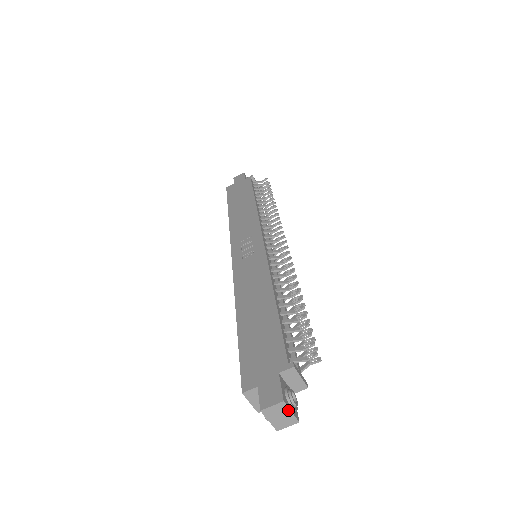
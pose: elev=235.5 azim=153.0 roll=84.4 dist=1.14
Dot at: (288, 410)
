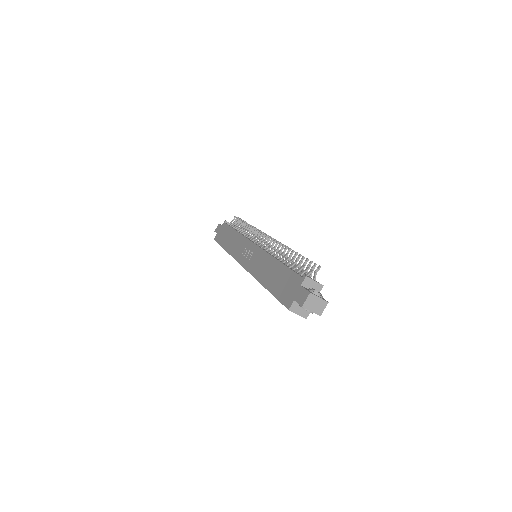
Dot at: (317, 297)
